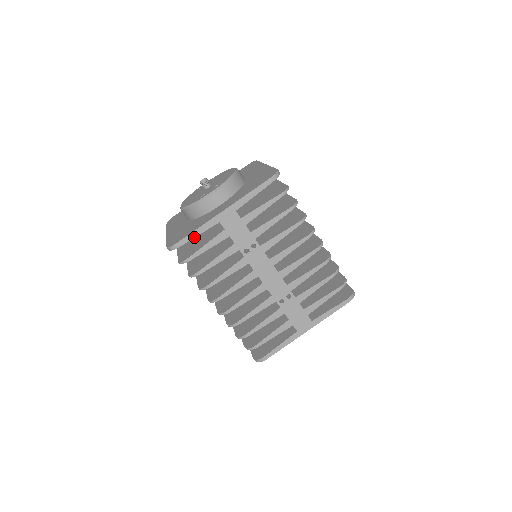
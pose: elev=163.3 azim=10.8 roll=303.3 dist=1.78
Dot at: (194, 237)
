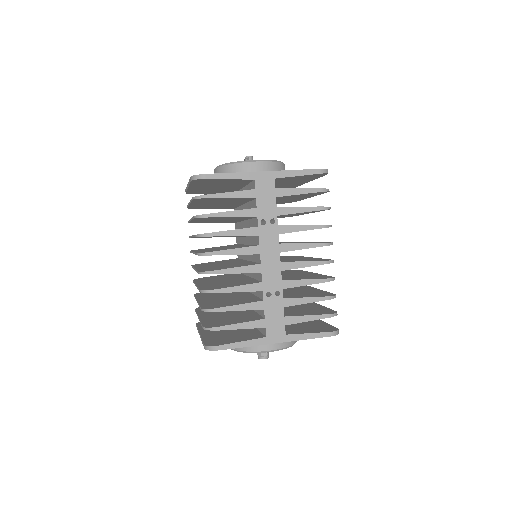
Dot at: (224, 178)
